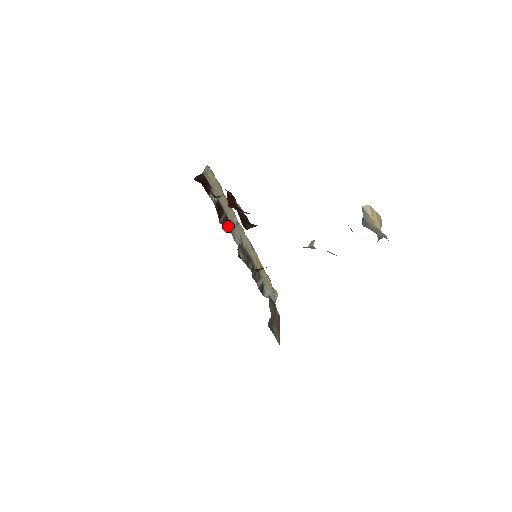
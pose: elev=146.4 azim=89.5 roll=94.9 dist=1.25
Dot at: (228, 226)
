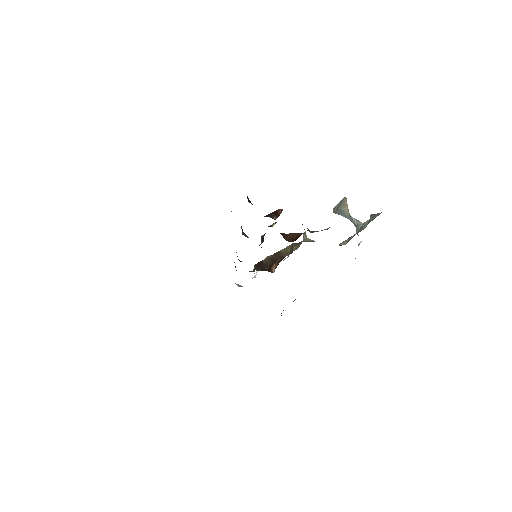
Dot at: (246, 236)
